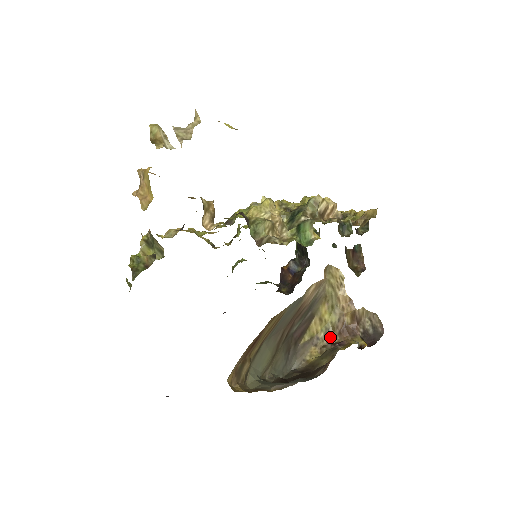
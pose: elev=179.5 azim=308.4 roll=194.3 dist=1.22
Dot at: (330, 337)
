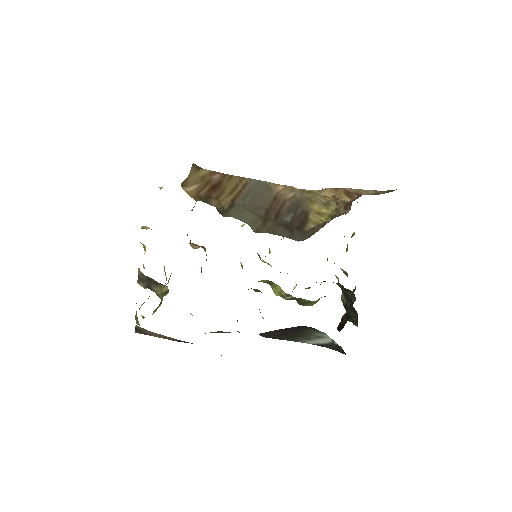
Dot at: (338, 216)
